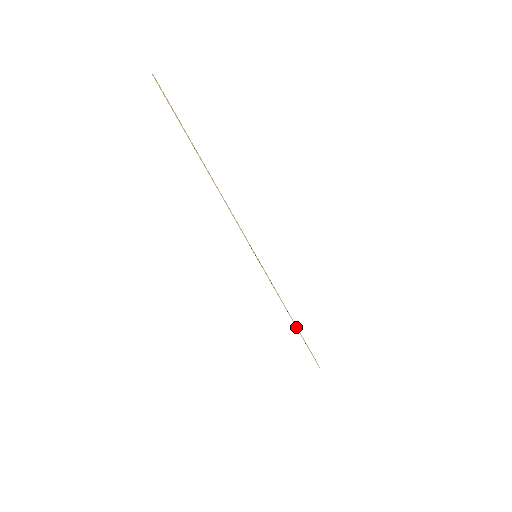
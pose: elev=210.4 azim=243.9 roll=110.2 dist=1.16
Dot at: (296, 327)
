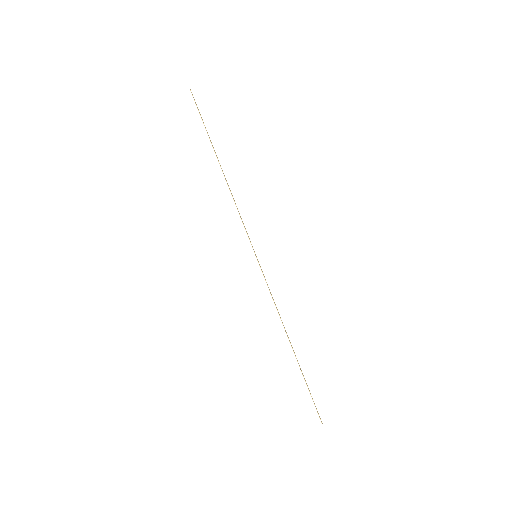
Dot at: occluded
